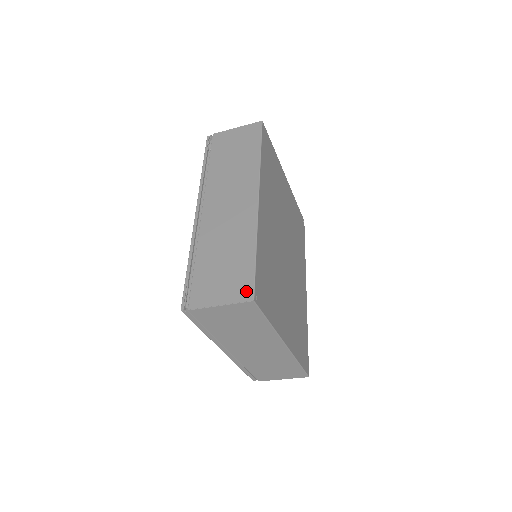
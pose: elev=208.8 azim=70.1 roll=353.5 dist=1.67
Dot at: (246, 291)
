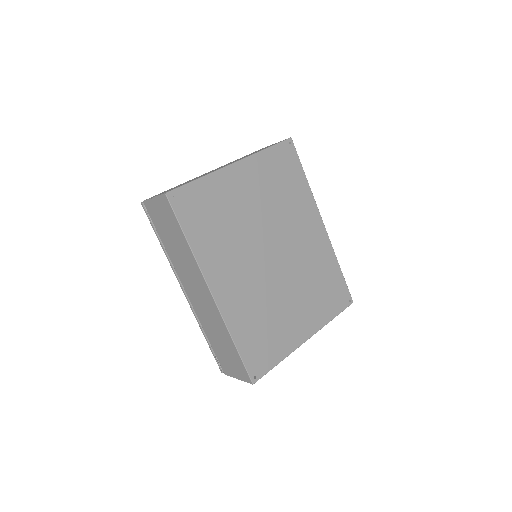
Dot at: (246, 376)
